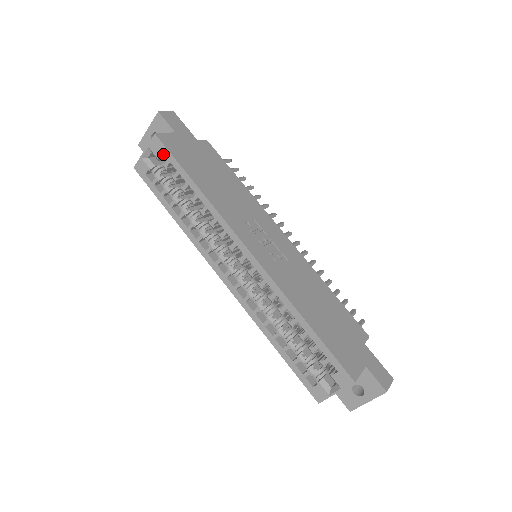
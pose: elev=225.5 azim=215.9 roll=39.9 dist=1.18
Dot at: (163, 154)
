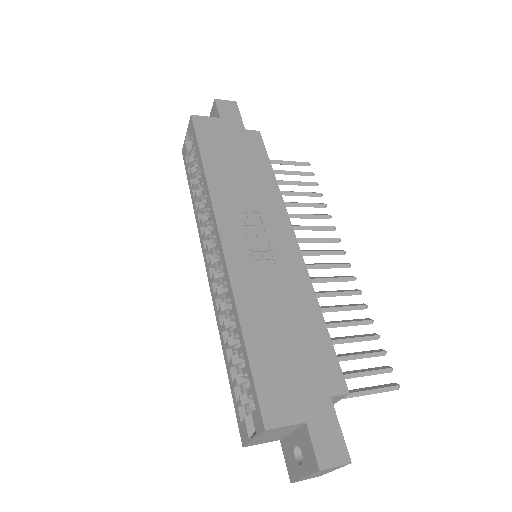
Dot at: occluded
